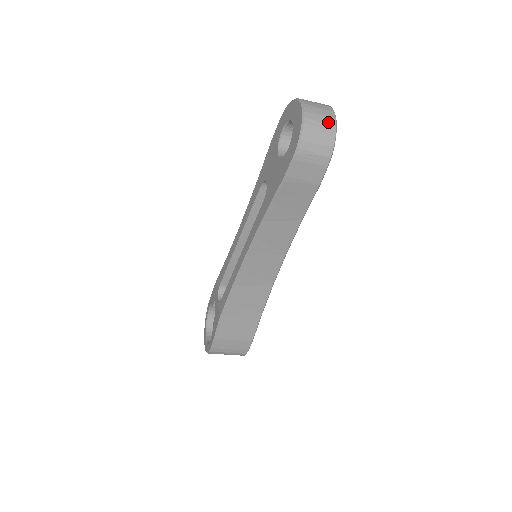
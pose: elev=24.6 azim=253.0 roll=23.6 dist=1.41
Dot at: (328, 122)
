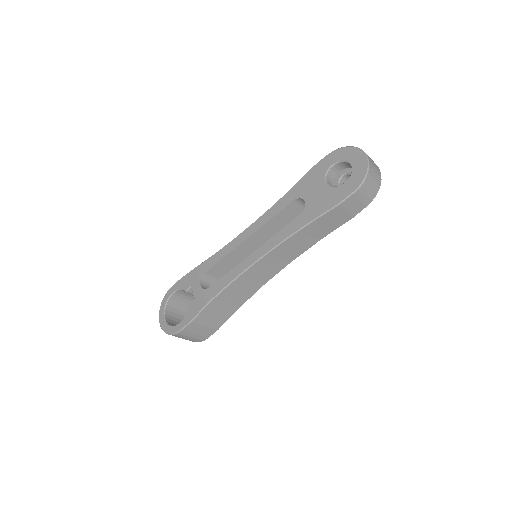
Dot at: (378, 175)
